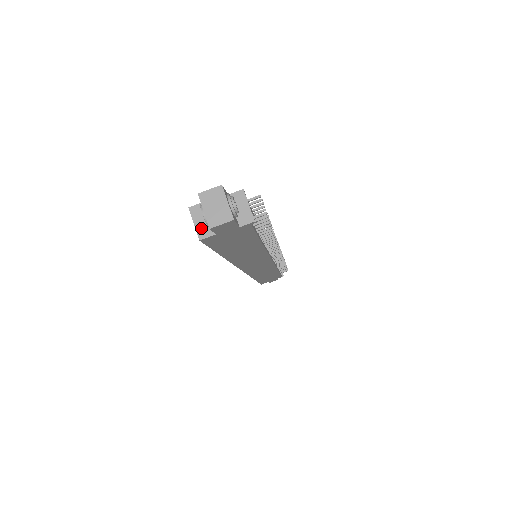
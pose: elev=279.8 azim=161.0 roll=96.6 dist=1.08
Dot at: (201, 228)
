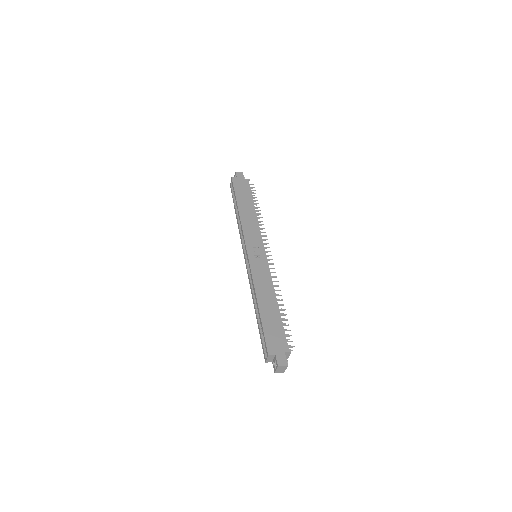
Dot at: (268, 360)
